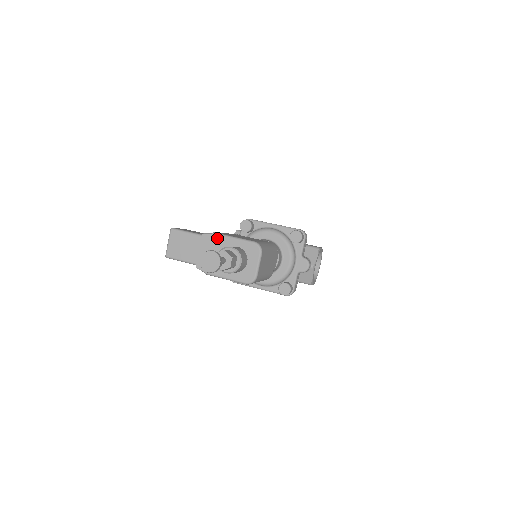
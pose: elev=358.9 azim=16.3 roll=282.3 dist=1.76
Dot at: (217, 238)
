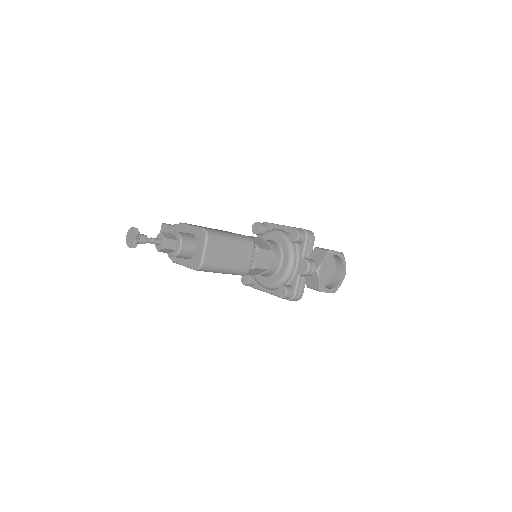
Dot at: (181, 227)
